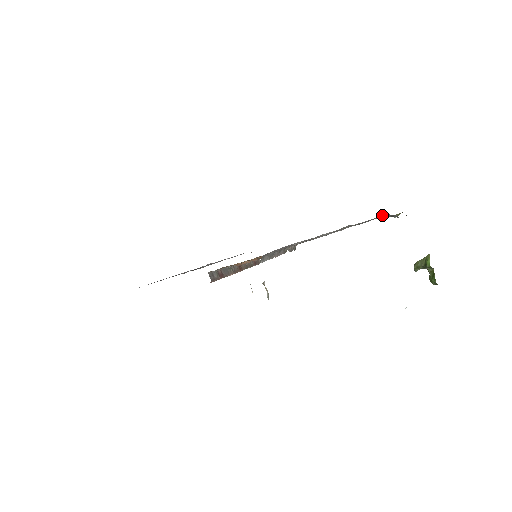
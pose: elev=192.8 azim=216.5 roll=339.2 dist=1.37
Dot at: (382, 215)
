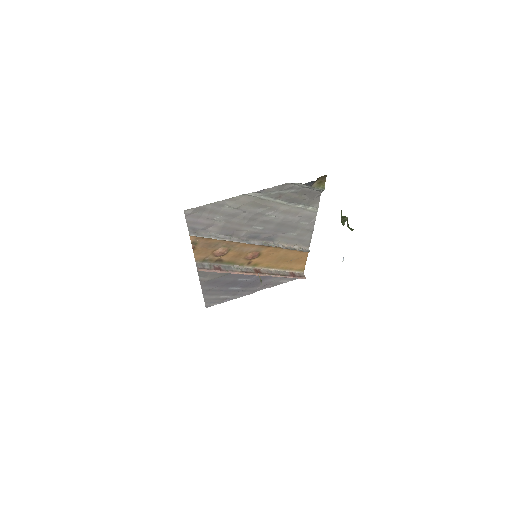
Dot at: (287, 186)
